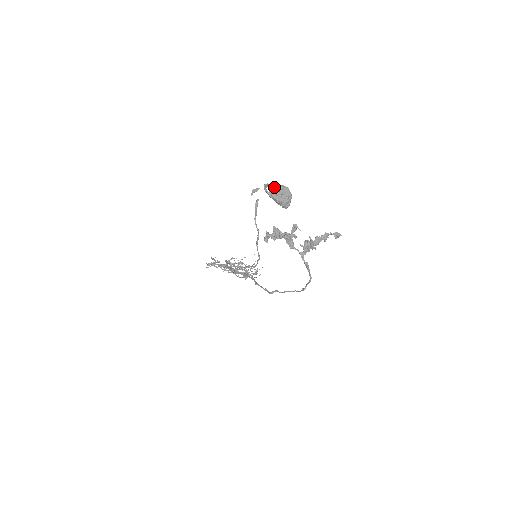
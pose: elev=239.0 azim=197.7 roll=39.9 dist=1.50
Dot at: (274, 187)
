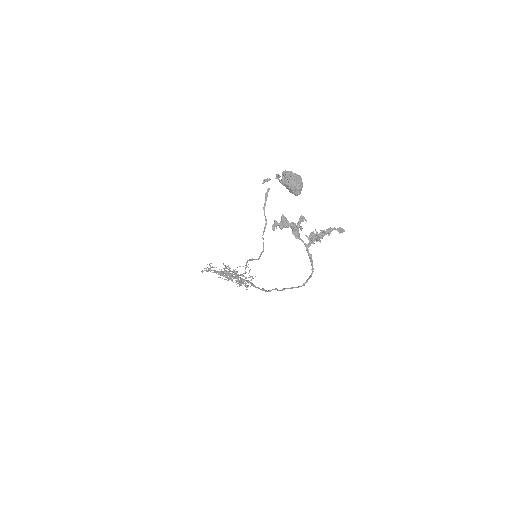
Dot at: (287, 173)
